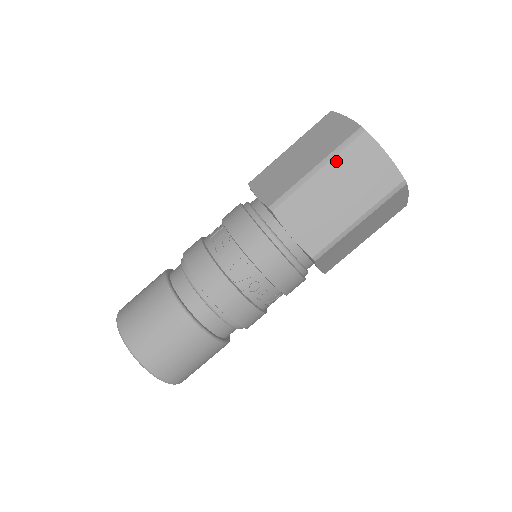
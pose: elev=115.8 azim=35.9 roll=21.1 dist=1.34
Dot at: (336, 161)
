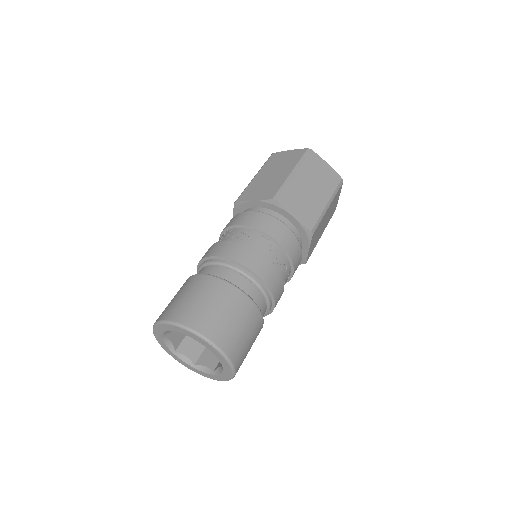
Dot at: (303, 167)
